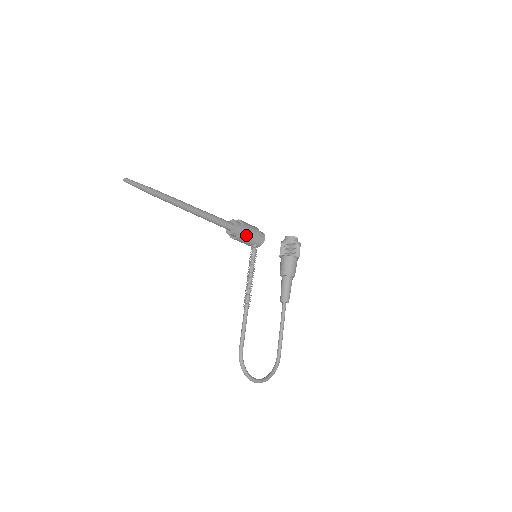
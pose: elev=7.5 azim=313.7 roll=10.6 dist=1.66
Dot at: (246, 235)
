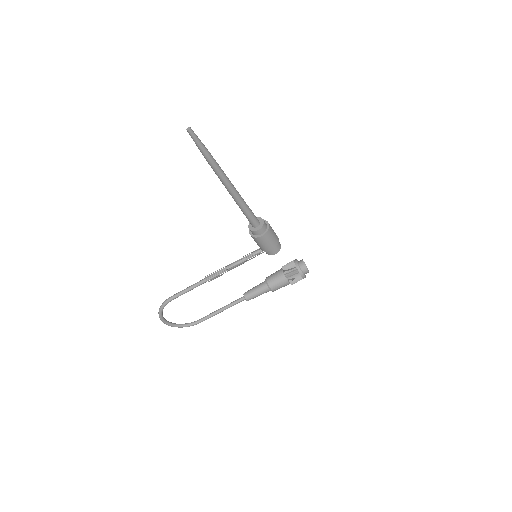
Dot at: (260, 241)
